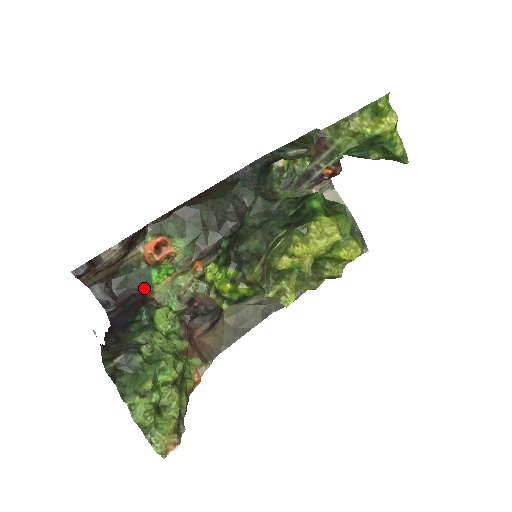
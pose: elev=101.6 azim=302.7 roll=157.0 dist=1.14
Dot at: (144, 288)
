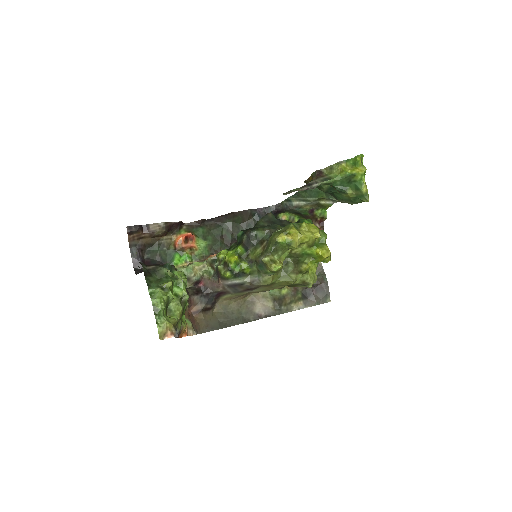
Dot at: occluded
